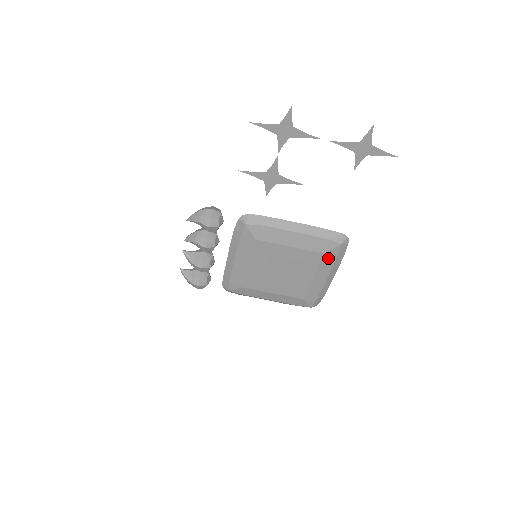
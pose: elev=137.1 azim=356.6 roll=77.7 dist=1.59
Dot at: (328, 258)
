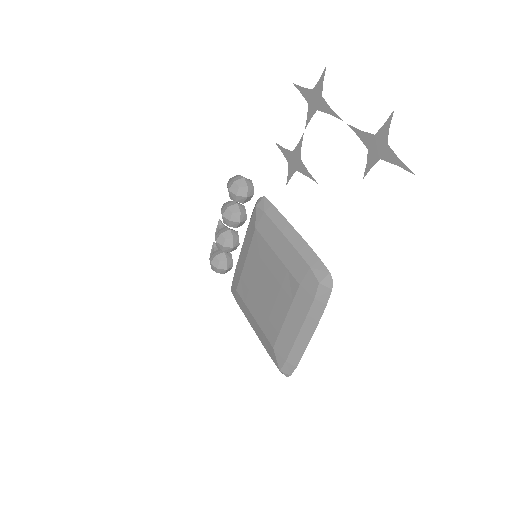
Dot at: (303, 296)
